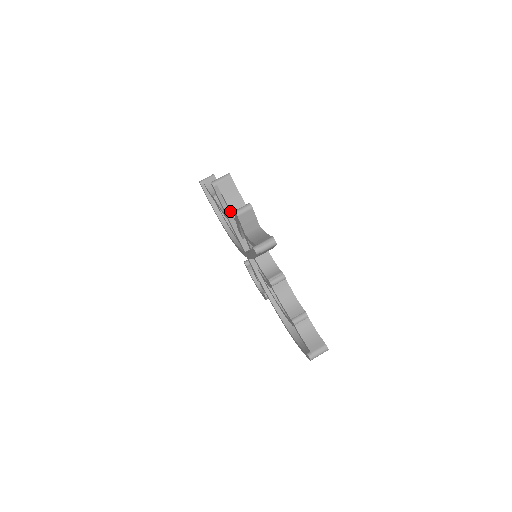
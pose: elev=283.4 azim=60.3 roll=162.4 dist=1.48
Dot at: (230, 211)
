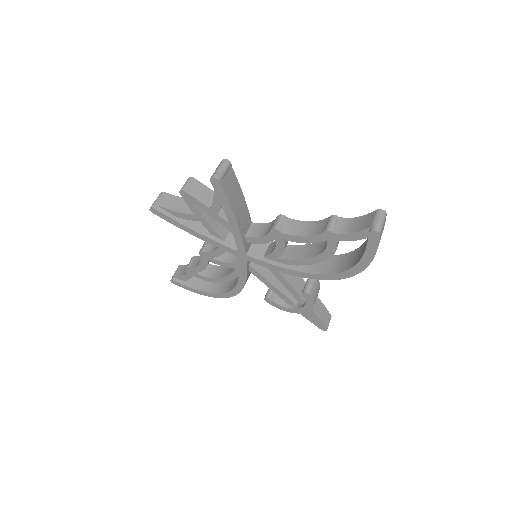
Dot at: (186, 217)
